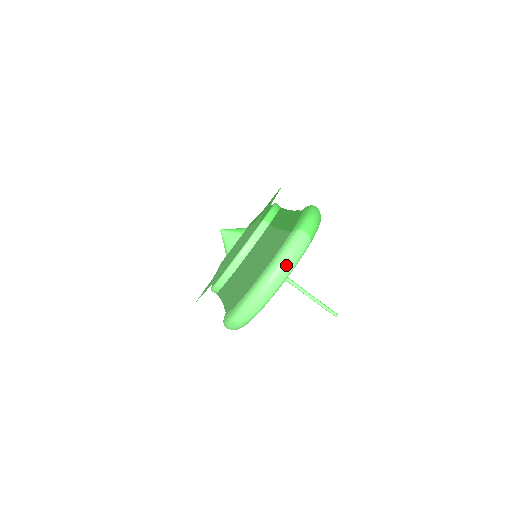
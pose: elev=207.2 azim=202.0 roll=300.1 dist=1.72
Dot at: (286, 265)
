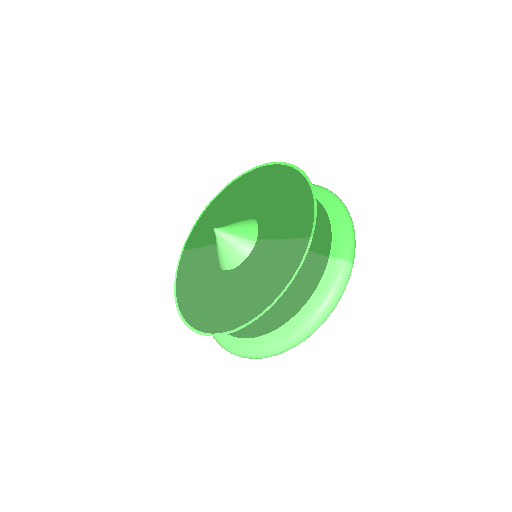
Dot at: (331, 311)
